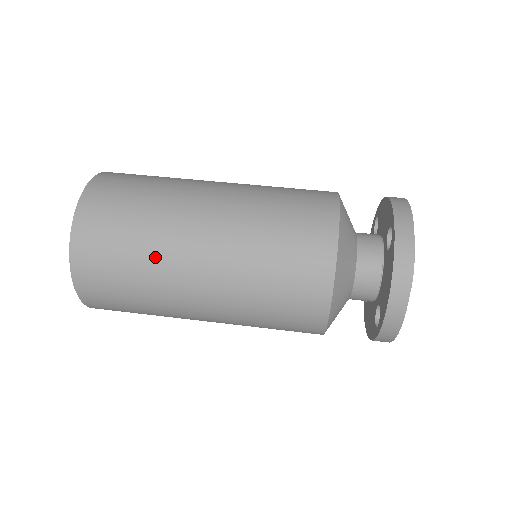
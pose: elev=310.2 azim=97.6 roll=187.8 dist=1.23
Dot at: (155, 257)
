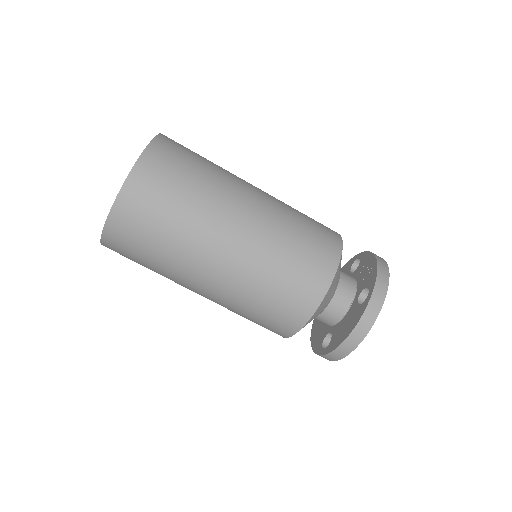
Dot at: occluded
